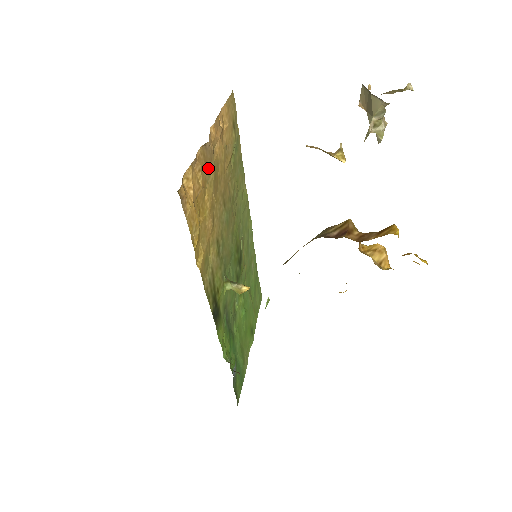
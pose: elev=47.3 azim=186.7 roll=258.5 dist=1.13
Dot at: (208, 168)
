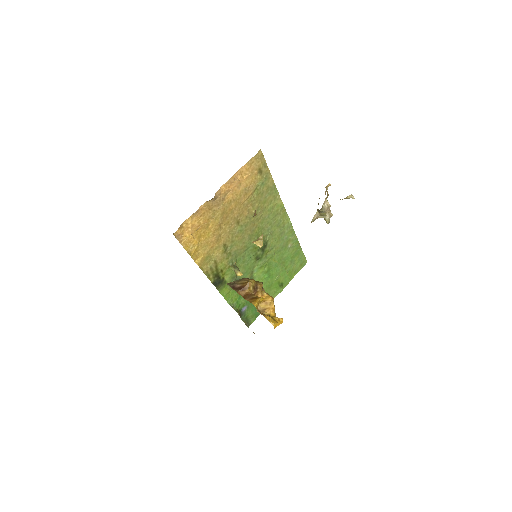
Dot at: (214, 211)
